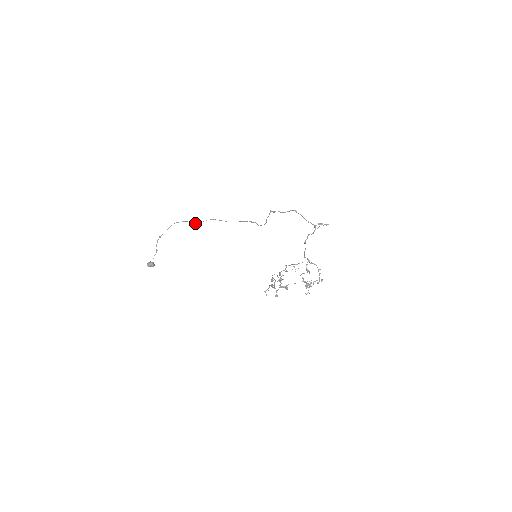
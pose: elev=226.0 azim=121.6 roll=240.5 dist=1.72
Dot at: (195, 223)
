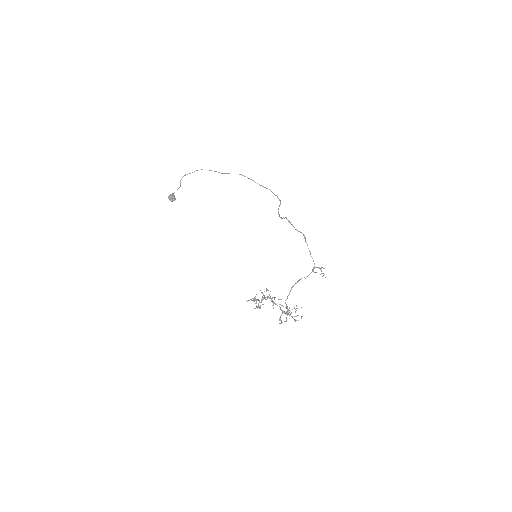
Dot at: (223, 173)
